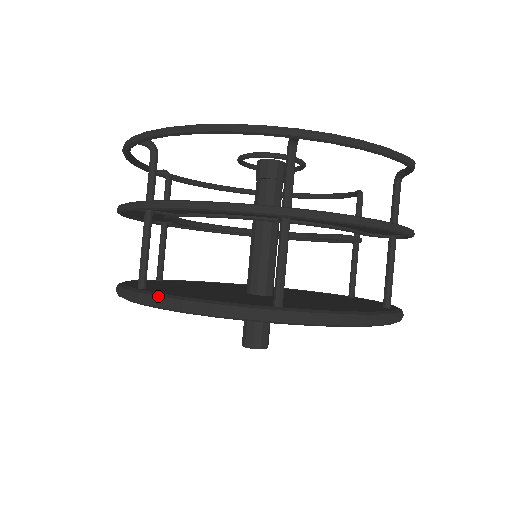
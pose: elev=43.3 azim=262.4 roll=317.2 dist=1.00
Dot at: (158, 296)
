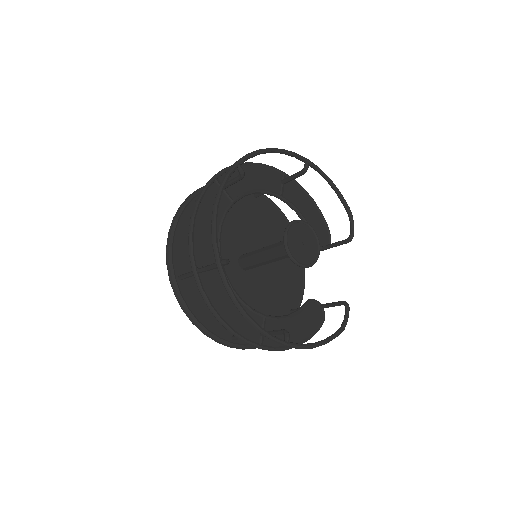
Dot at: (185, 310)
